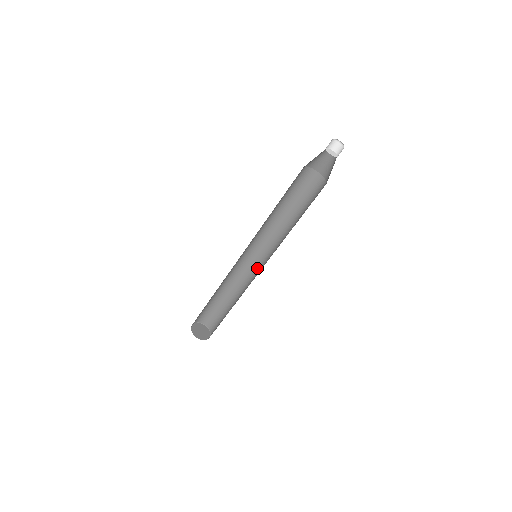
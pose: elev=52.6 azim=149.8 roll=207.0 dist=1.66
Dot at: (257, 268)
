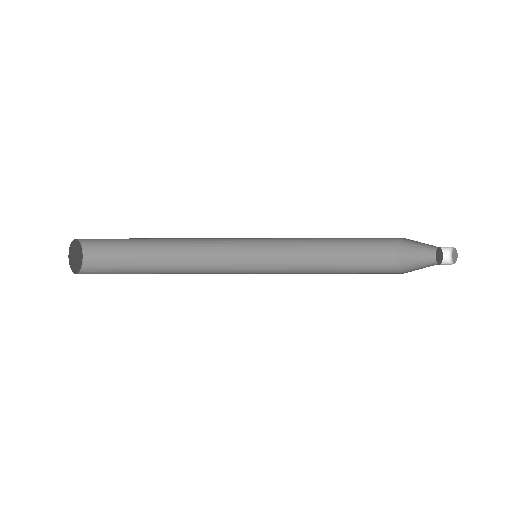
Dot at: (233, 242)
